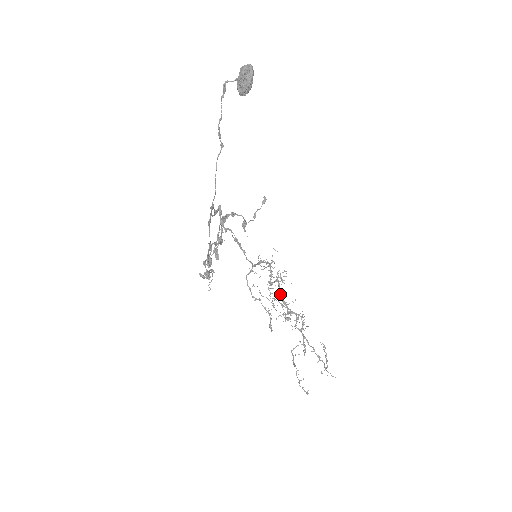
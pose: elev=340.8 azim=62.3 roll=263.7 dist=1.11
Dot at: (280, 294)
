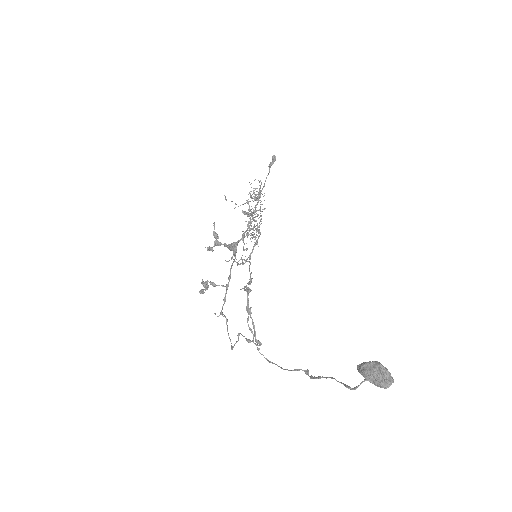
Dot at: occluded
